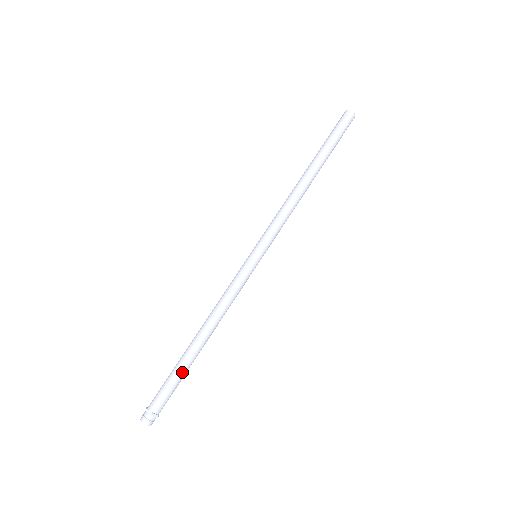
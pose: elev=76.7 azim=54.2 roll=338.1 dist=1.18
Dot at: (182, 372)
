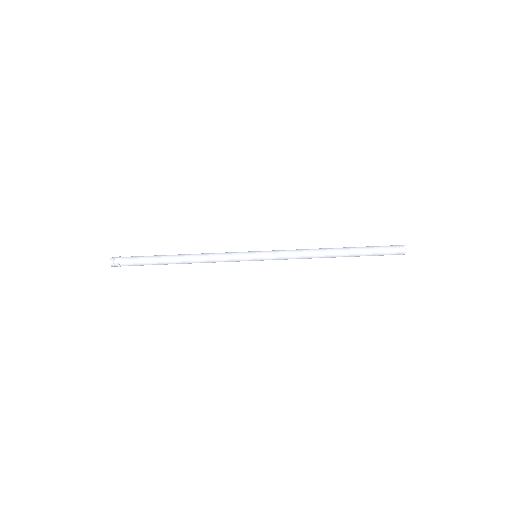
Dot at: (153, 263)
